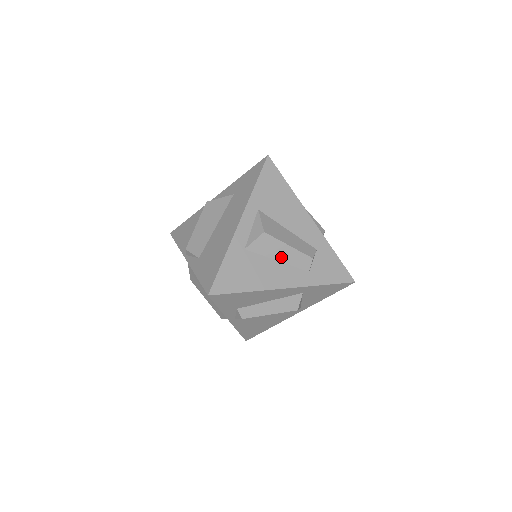
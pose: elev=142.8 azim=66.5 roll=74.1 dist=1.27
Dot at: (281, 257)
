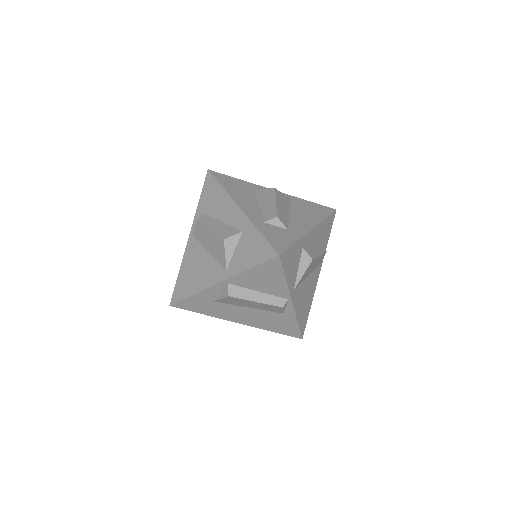
Dot at: (263, 205)
